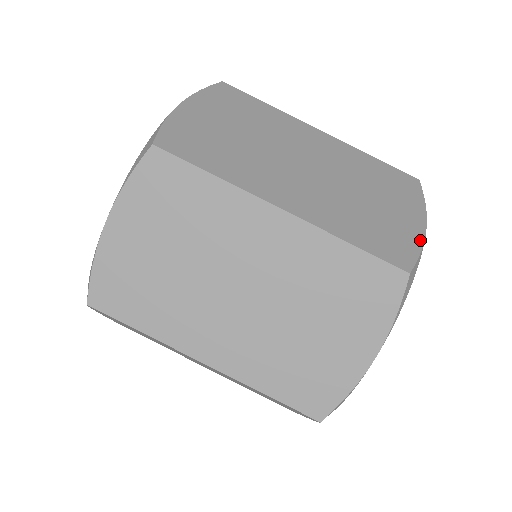
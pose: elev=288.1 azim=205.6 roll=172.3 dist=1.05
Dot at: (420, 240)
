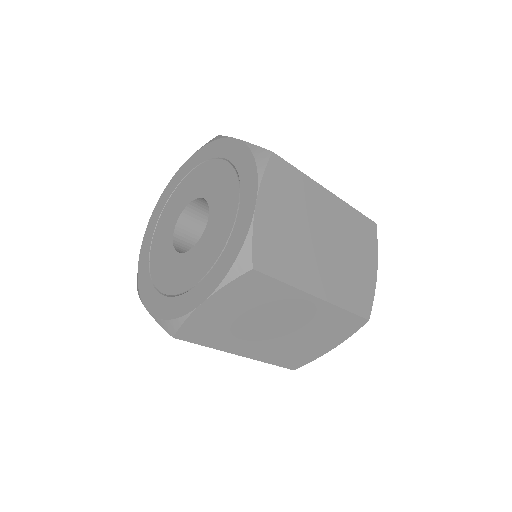
Dot at: (374, 288)
